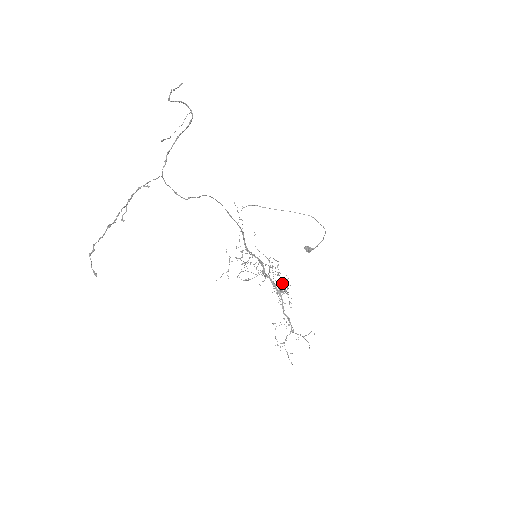
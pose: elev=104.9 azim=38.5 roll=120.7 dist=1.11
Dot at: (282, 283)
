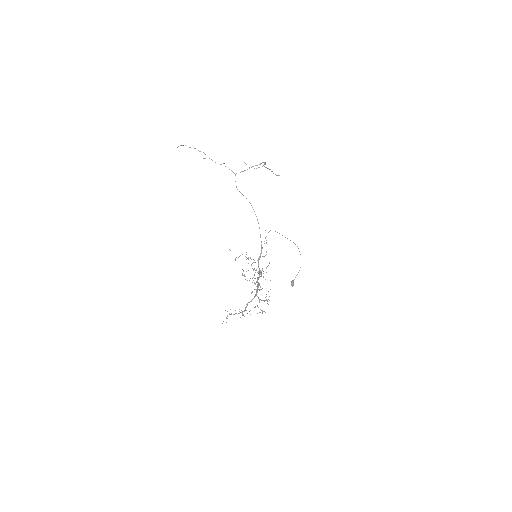
Dot at: (265, 300)
